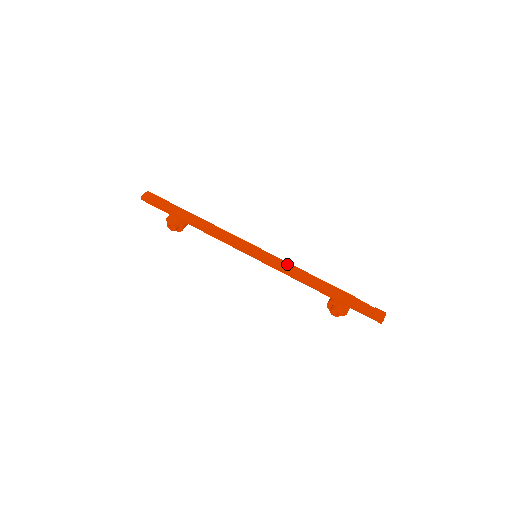
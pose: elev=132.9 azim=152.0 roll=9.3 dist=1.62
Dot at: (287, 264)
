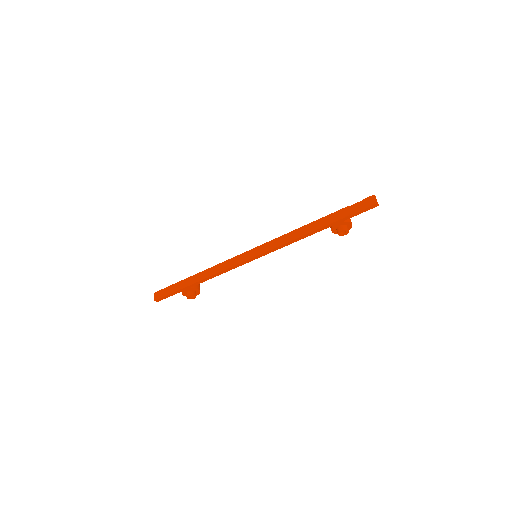
Dot at: (278, 239)
